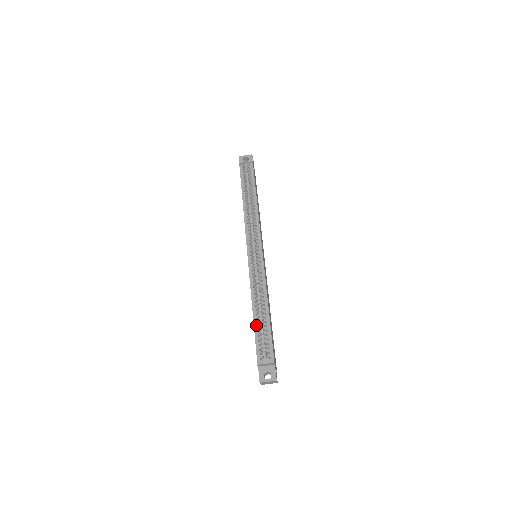
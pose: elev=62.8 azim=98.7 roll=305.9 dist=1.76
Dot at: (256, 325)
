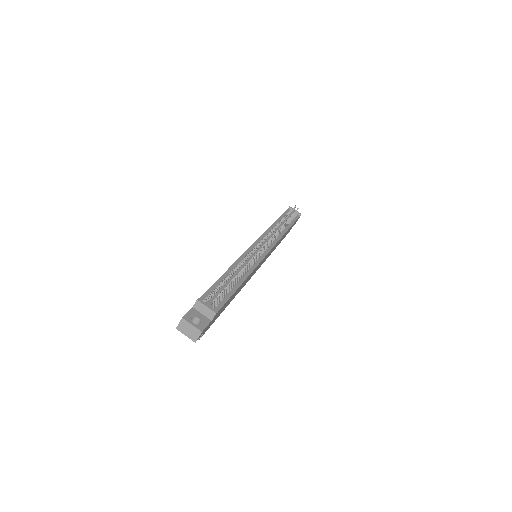
Dot at: (221, 280)
